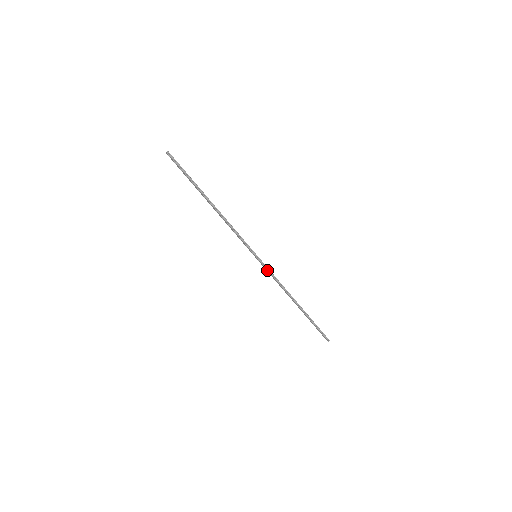
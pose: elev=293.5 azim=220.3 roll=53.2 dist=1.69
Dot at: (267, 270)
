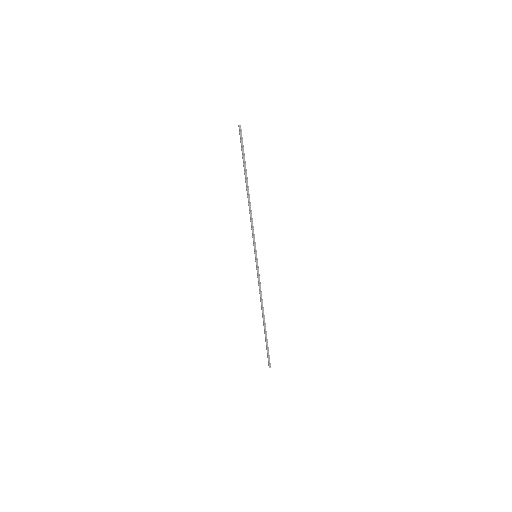
Dot at: (257, 273)
